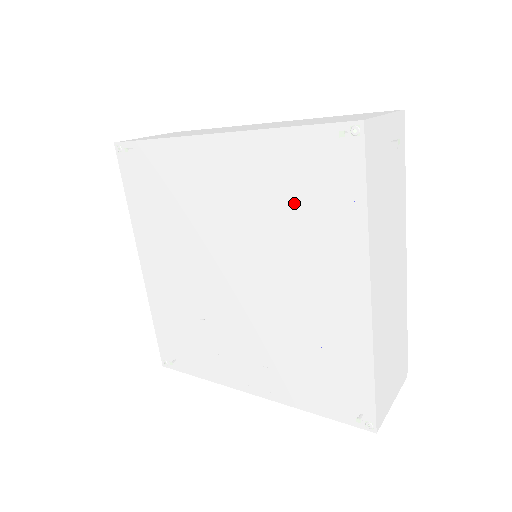
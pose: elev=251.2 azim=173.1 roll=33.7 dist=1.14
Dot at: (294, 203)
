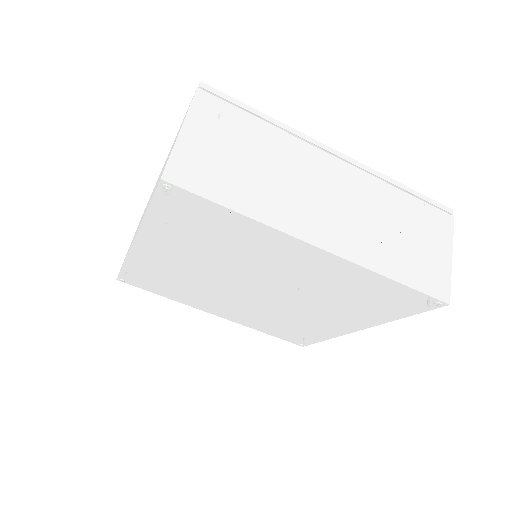
Dot at: (211, 240)
